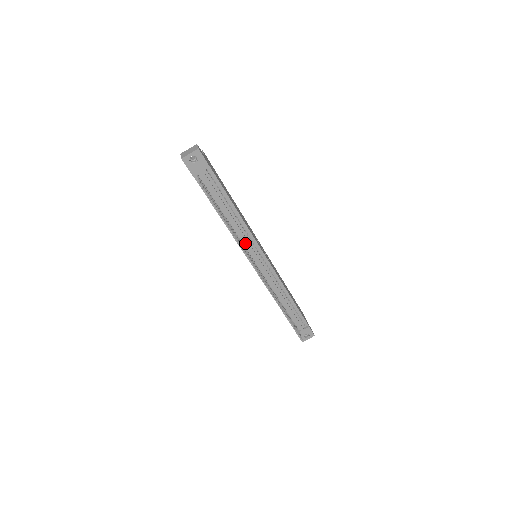
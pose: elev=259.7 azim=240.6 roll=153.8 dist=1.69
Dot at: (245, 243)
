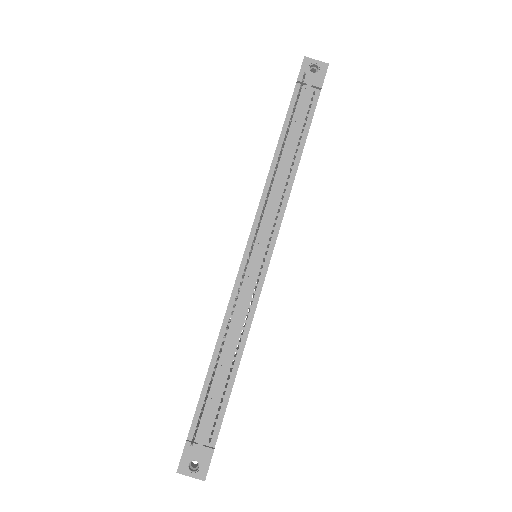
Dot at: (269, 210)
